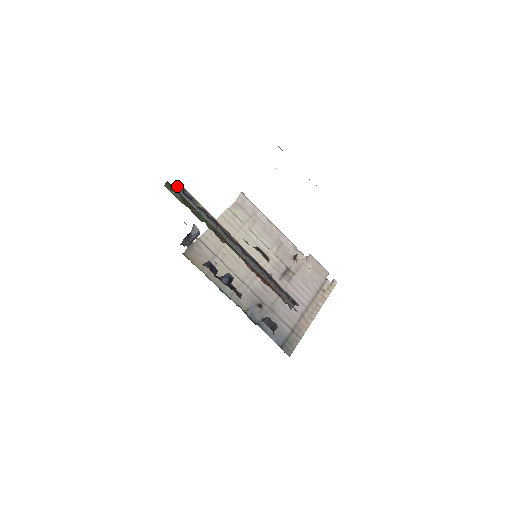
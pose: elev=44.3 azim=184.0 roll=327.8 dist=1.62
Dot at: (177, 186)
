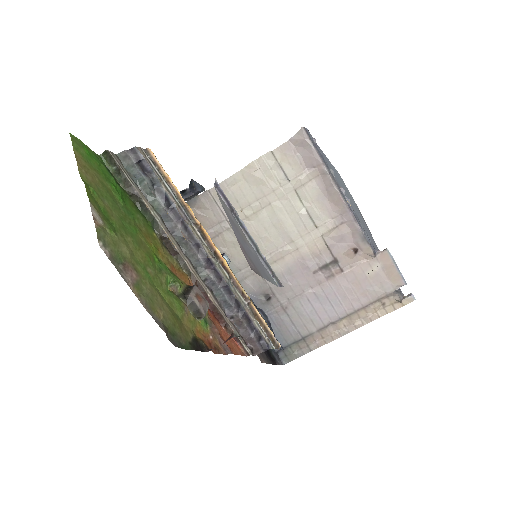
Dot at: (130, 152)
